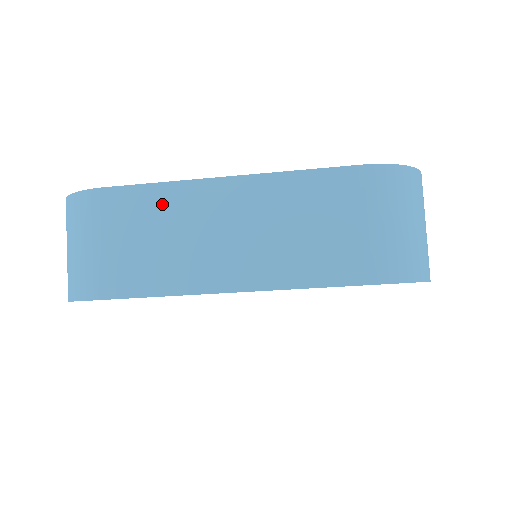
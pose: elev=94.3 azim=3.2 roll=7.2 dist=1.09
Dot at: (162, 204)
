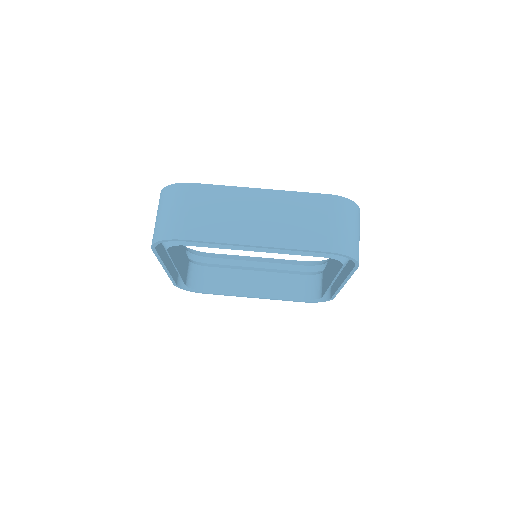
Dot at: (223, 196)
